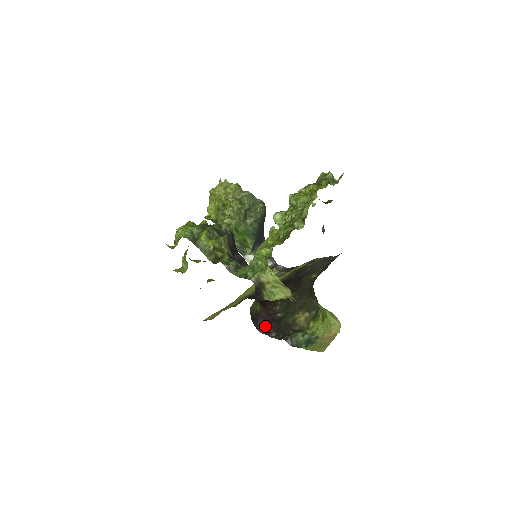
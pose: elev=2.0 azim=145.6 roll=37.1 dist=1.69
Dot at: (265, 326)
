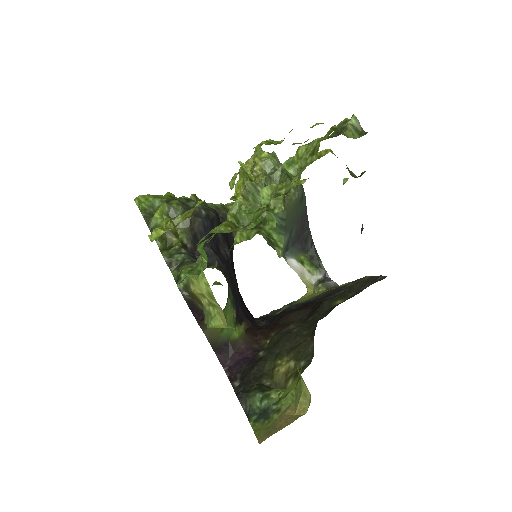
Dot at: (235, 366)
